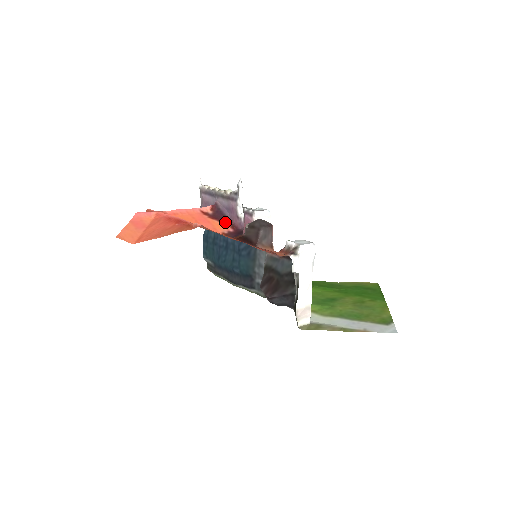
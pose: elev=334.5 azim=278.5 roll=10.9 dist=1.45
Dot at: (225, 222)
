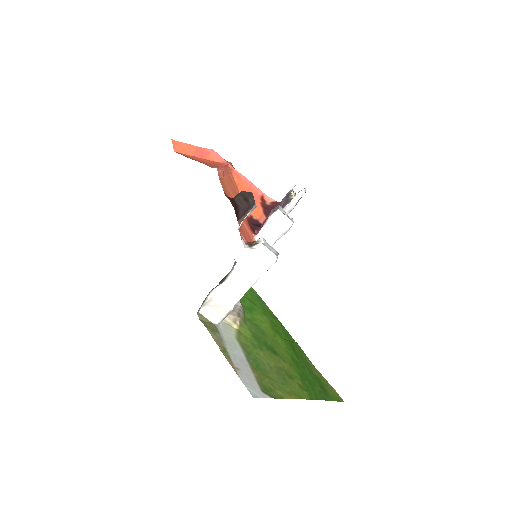
Dot at: occluded
